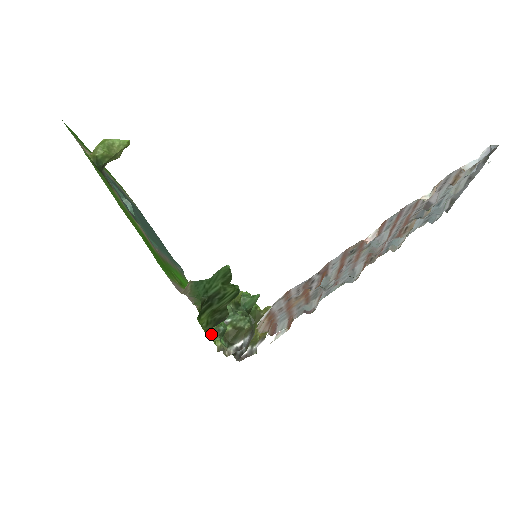
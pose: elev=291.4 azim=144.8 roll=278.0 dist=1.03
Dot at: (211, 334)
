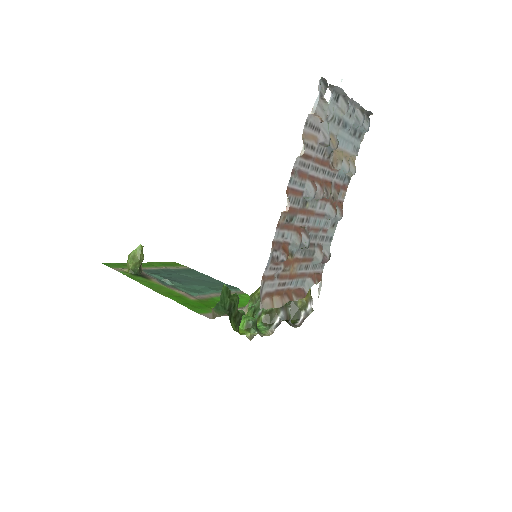
Dot at: (246, 330)
